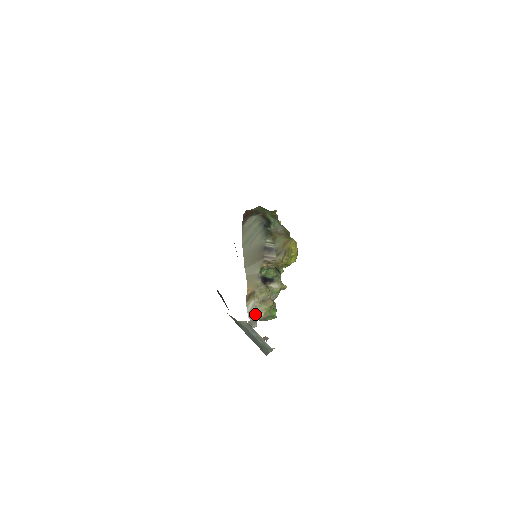
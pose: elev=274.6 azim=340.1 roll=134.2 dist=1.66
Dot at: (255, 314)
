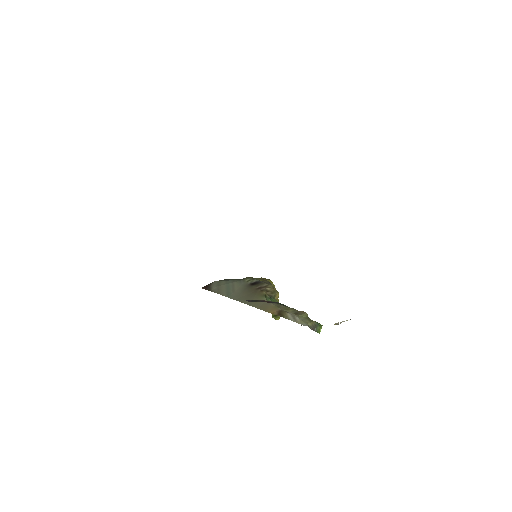
Dot at: (302, 321)
